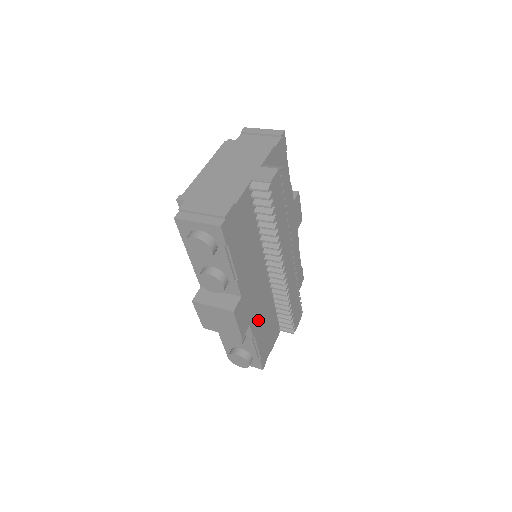
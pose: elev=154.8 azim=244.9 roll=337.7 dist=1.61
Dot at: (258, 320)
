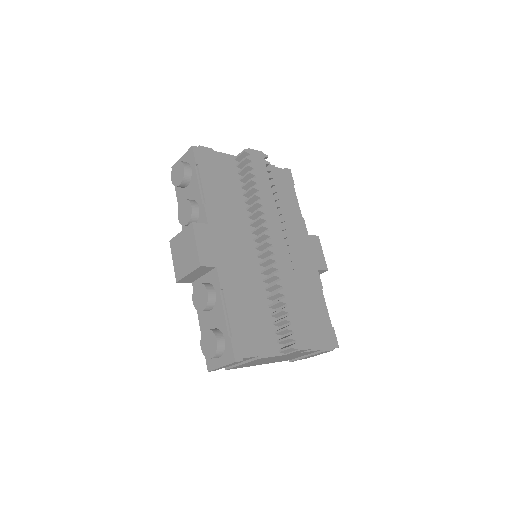
Dot at: (233, 282)
